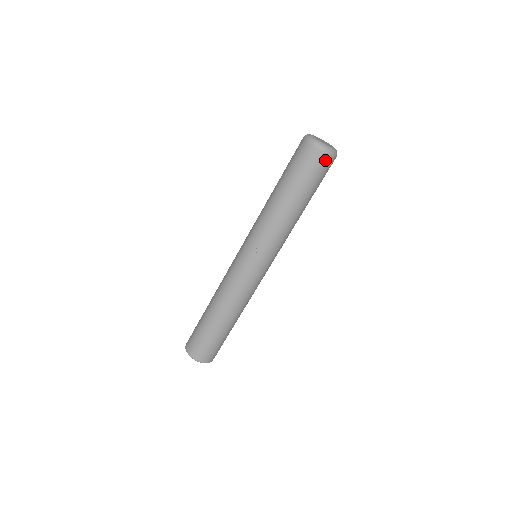
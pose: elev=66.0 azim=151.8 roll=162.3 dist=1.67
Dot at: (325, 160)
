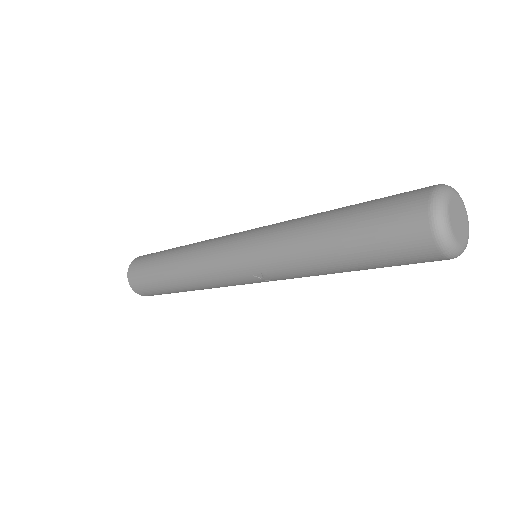
Dot at: occluded
